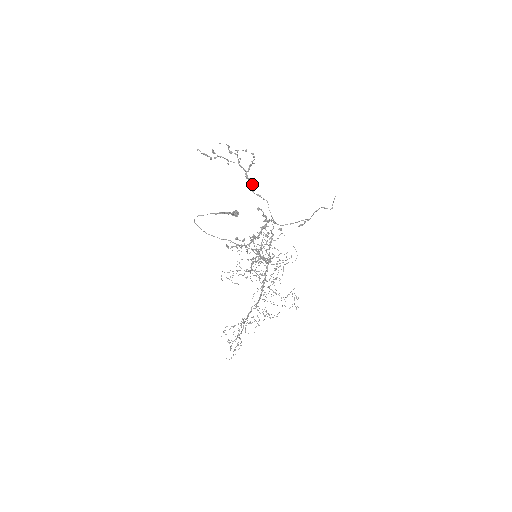
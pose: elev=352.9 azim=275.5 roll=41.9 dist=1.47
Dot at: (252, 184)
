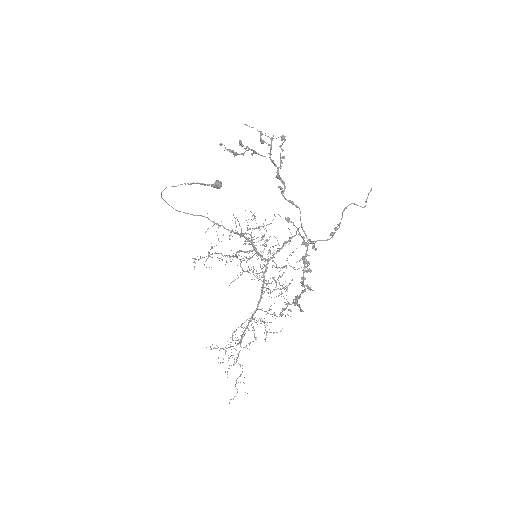
Dot at: (284, 186)
